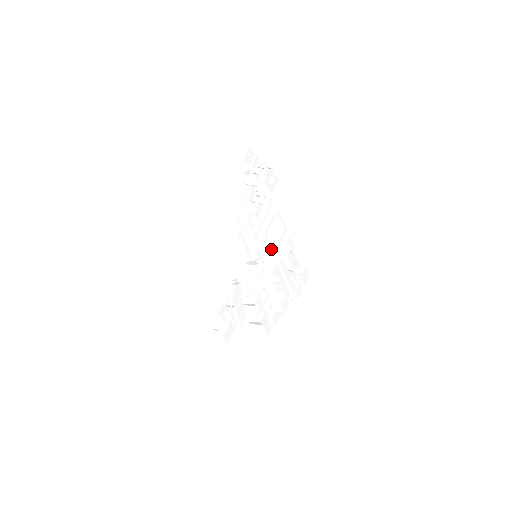
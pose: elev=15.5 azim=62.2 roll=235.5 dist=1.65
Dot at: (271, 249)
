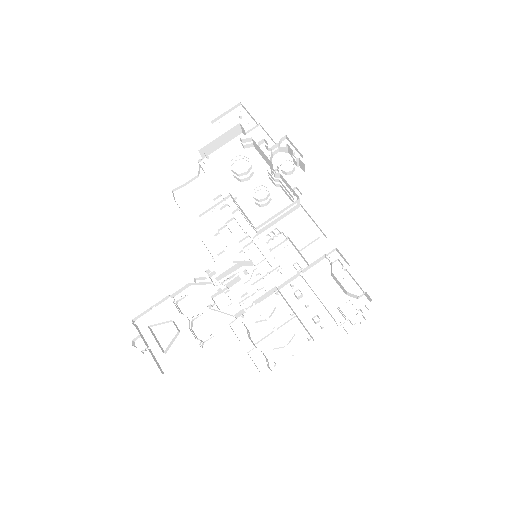
Dot at: (286, 254)
